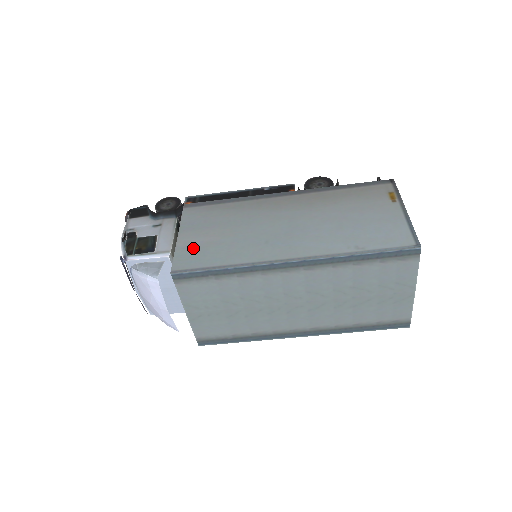
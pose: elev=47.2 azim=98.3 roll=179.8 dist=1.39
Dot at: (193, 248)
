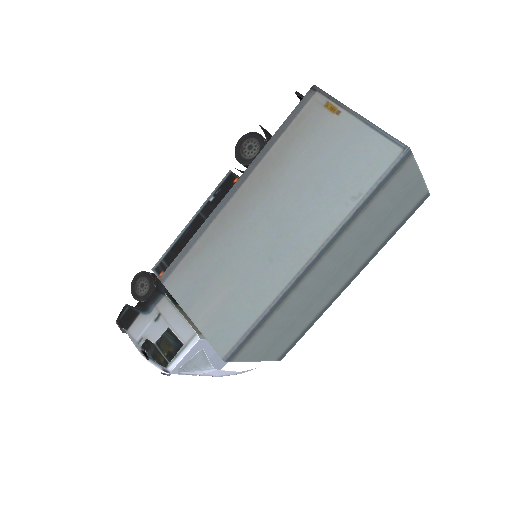
Dot at: (216, 320)
